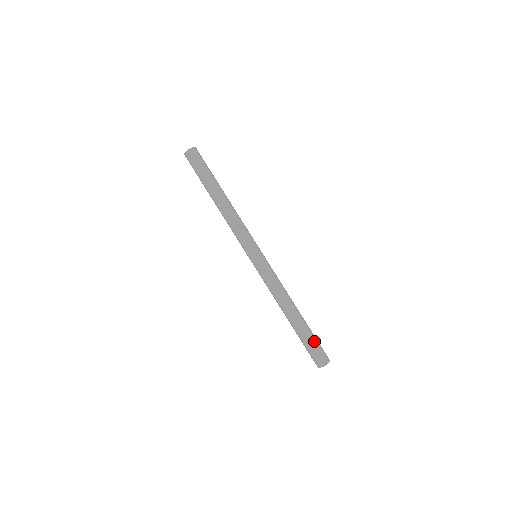
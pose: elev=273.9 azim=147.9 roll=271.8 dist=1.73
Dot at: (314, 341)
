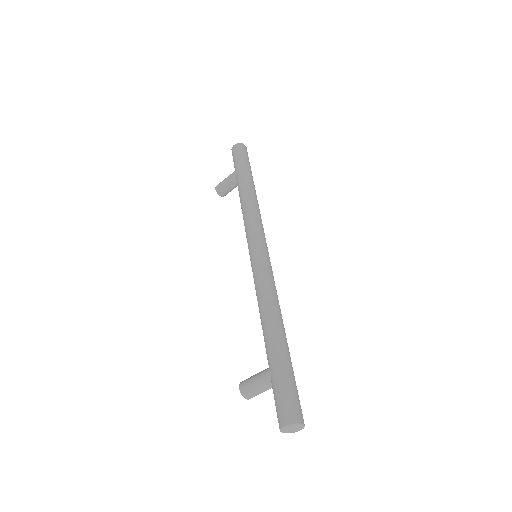
Dot at: occluded
